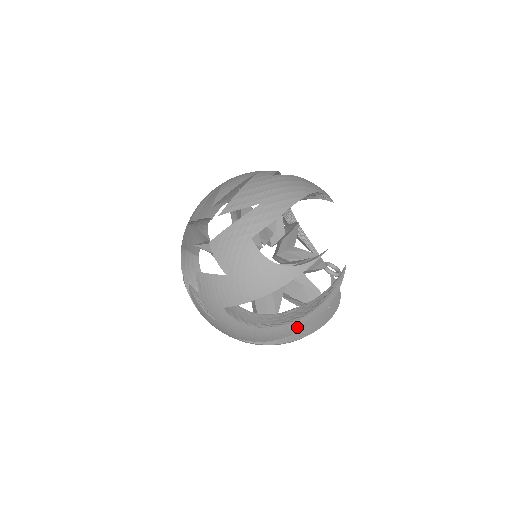
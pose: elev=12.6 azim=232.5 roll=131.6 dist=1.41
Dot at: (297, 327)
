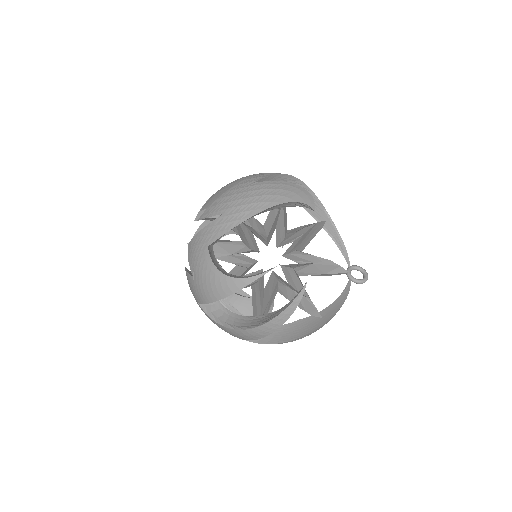
Dot at: (258, 333)
